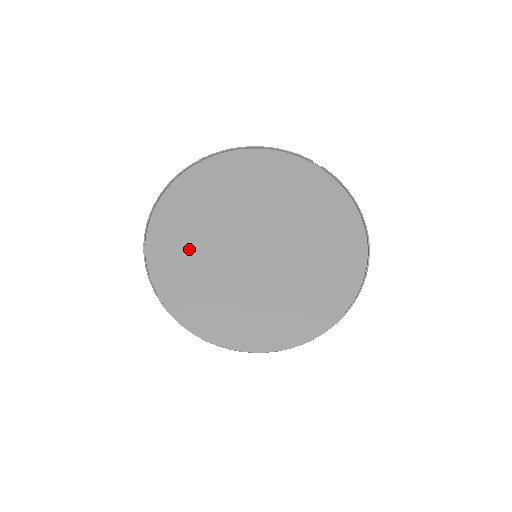
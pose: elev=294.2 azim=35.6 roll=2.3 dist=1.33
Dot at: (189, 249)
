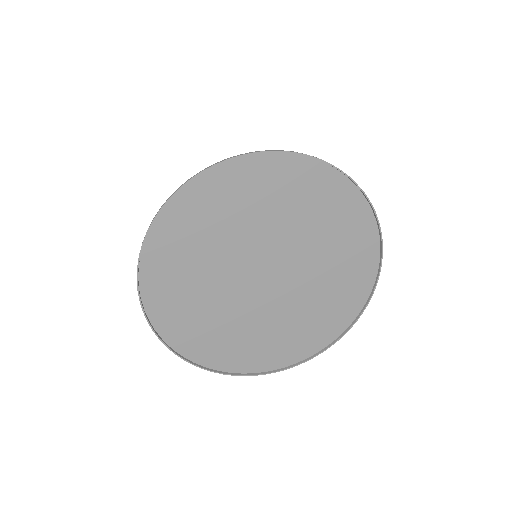
Dot at: (190, 283)
